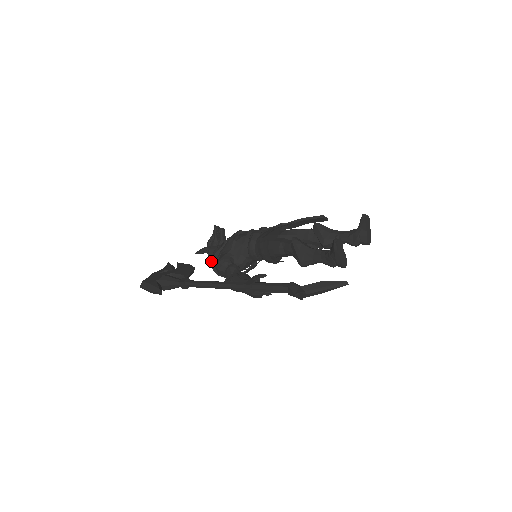
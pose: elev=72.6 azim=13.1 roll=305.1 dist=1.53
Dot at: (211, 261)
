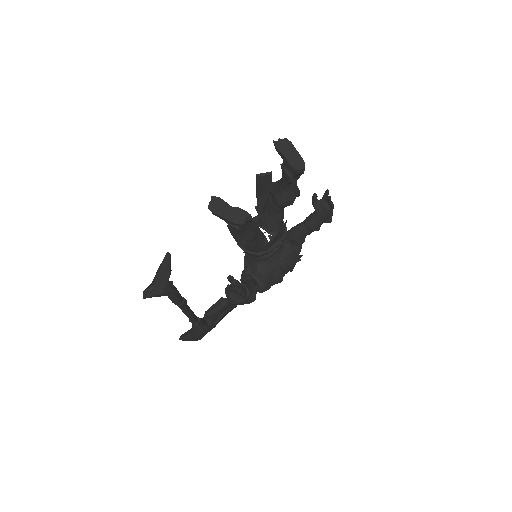
Dot at: occluded
